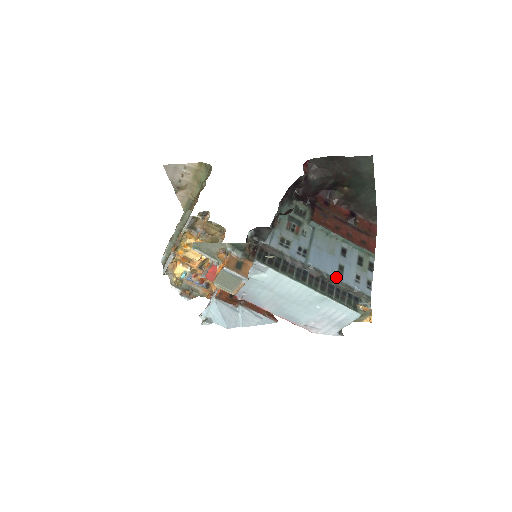
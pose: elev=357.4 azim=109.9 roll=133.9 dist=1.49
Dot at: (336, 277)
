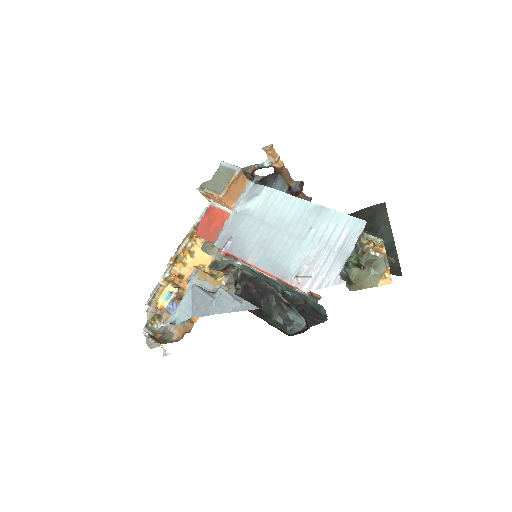
Dot at: occluded
